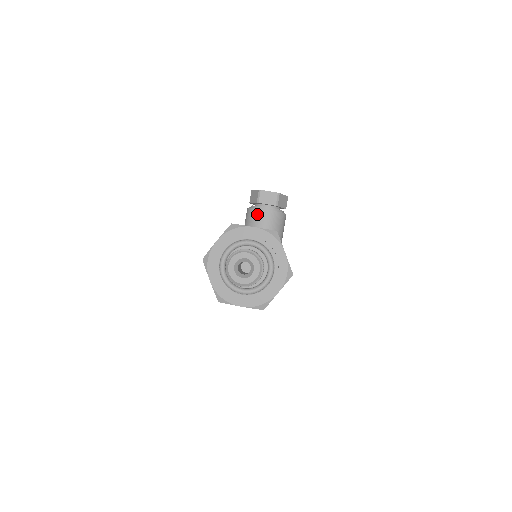
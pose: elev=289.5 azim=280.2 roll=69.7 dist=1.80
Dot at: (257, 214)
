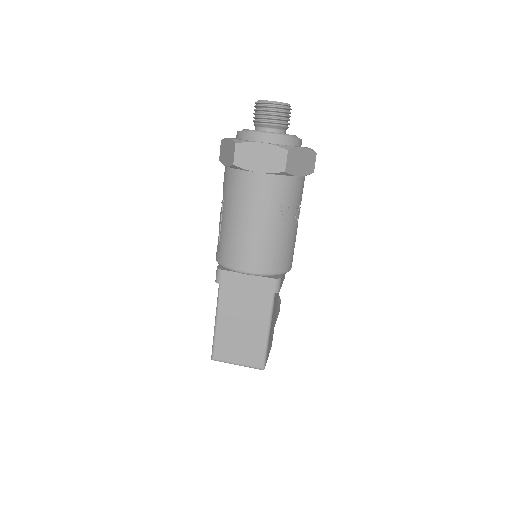
Dot at: occluded
